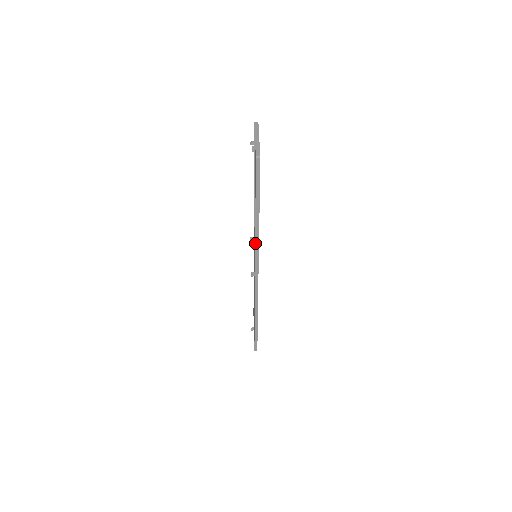
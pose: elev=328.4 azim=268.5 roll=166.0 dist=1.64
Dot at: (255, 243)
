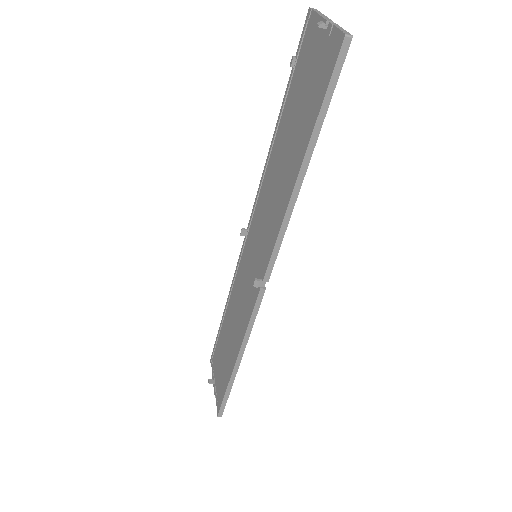
Dot at: (282, 222)
